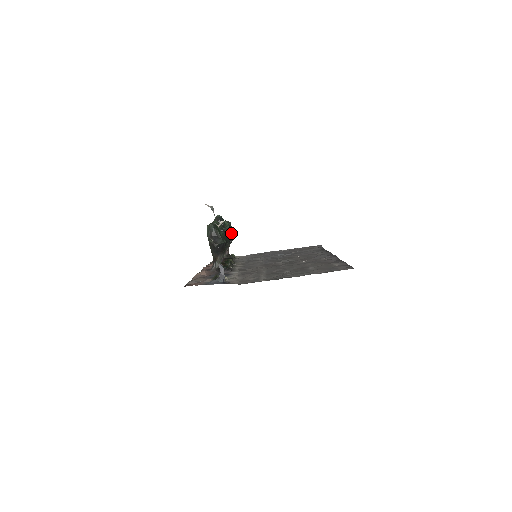
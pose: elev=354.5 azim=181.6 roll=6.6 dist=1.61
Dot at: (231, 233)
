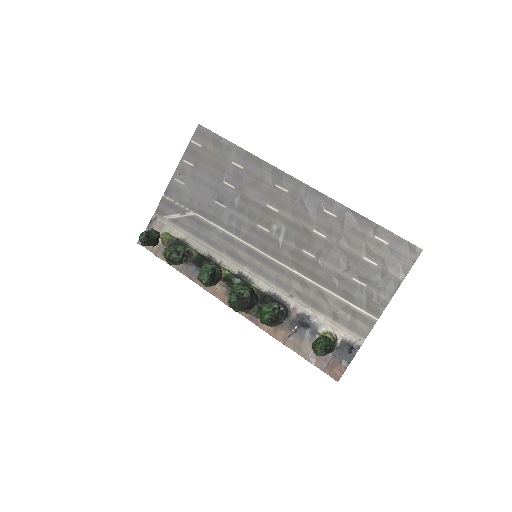
Dot at: (250, 289)
